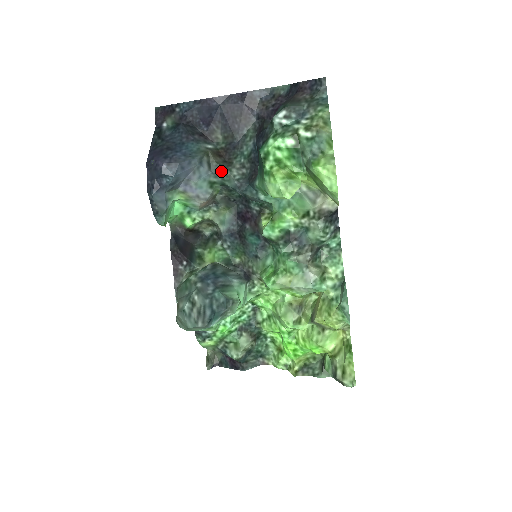
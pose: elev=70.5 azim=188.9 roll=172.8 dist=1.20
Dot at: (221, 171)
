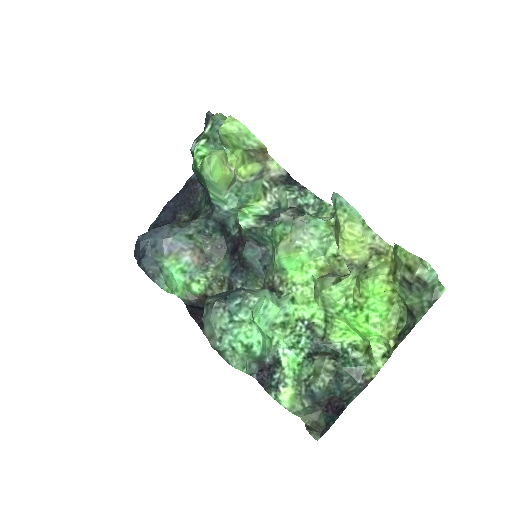
Dot at: (190, 223)
